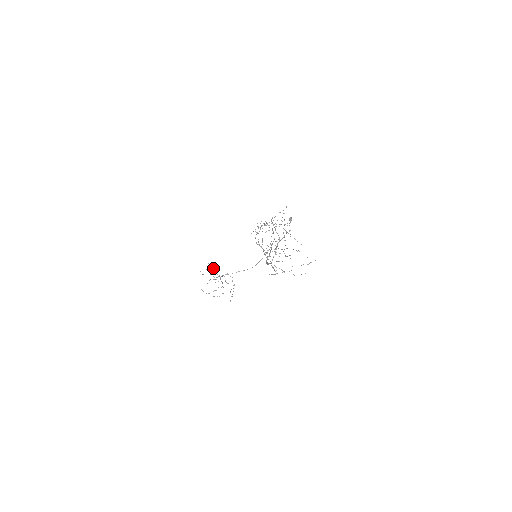
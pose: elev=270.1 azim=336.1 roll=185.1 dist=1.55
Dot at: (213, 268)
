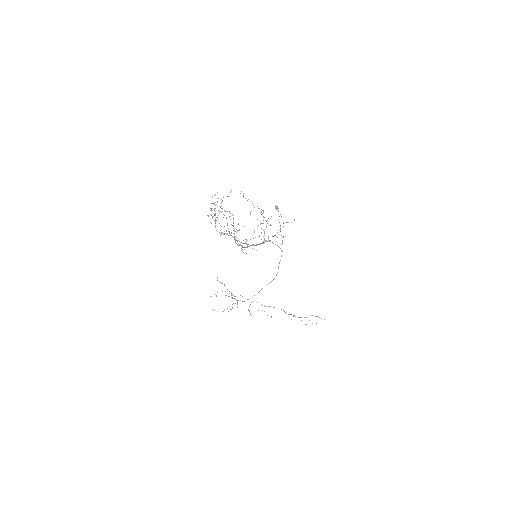
Dot at: occluded
